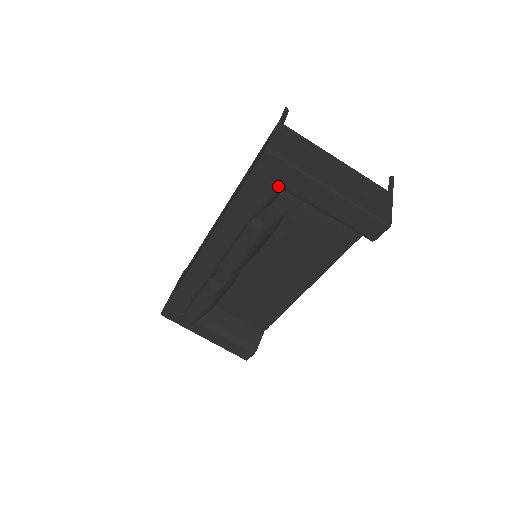
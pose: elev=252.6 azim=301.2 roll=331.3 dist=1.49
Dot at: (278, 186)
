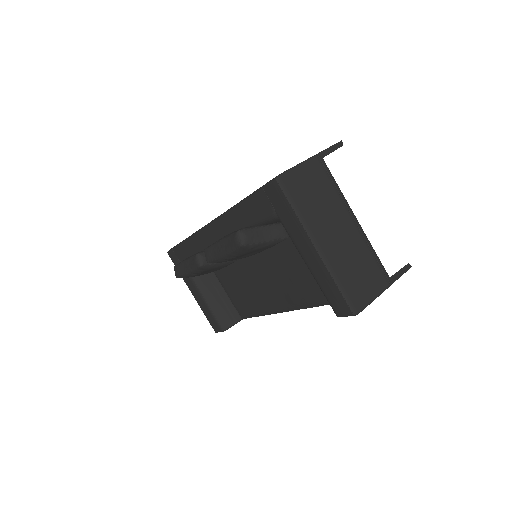
Dot at: occluded
